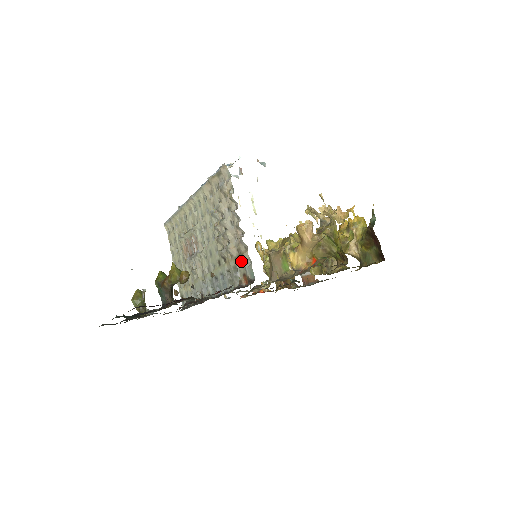
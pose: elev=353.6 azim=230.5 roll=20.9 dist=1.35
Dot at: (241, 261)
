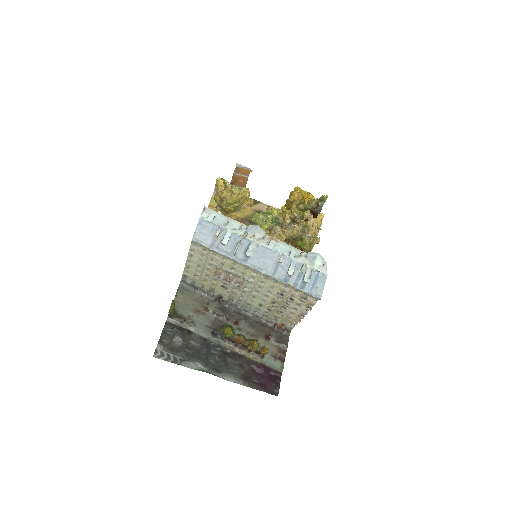
Dot at: (287, 322)
